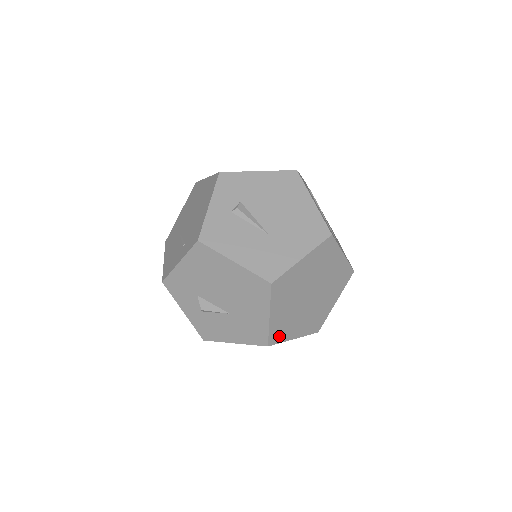
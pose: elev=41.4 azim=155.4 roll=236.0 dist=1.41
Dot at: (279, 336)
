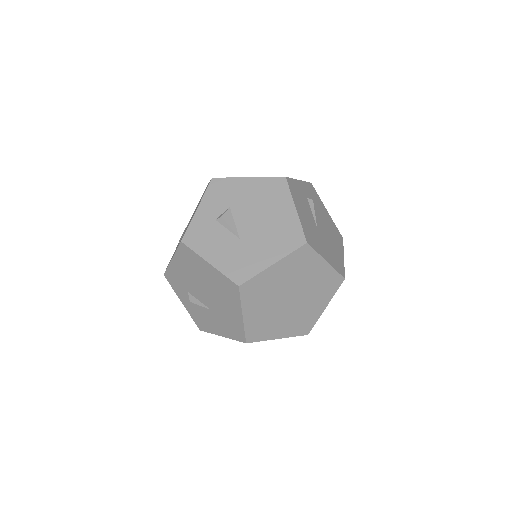
Dot at: (249, 293)
